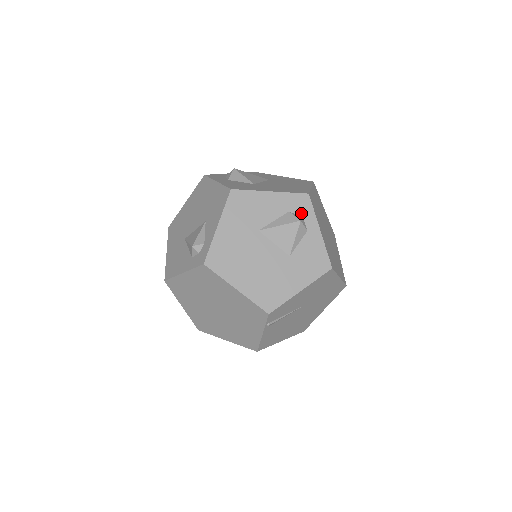
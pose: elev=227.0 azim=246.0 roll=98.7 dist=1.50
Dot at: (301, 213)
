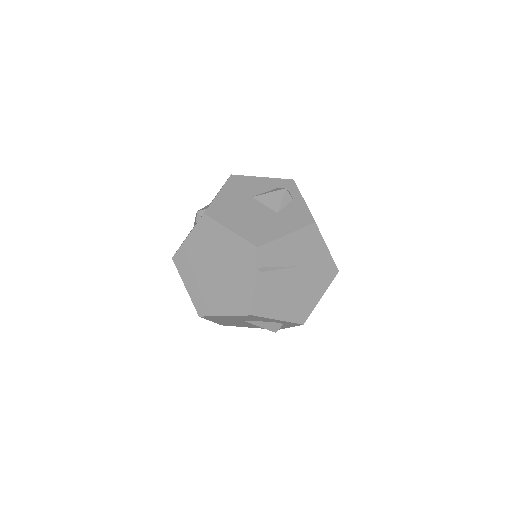
Dot at: (287, 189)
